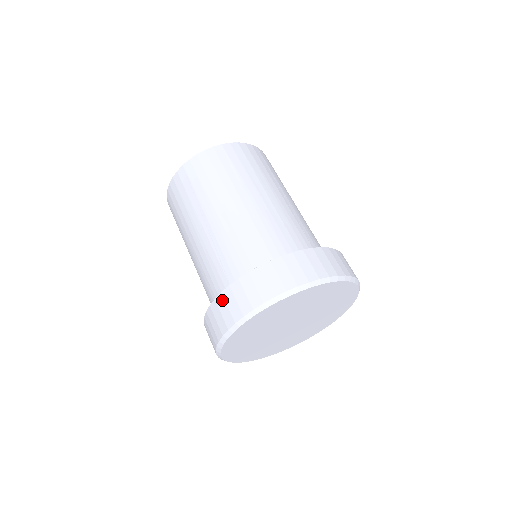
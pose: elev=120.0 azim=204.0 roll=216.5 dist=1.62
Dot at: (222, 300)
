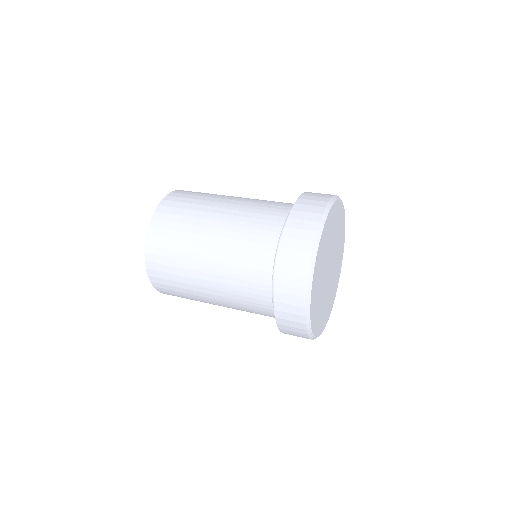
Dot at: (282, 274)
